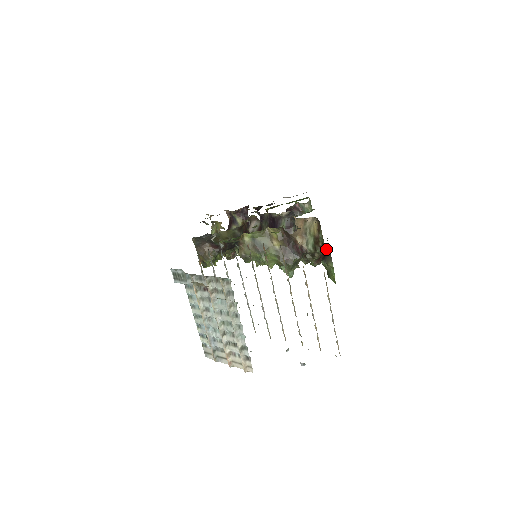
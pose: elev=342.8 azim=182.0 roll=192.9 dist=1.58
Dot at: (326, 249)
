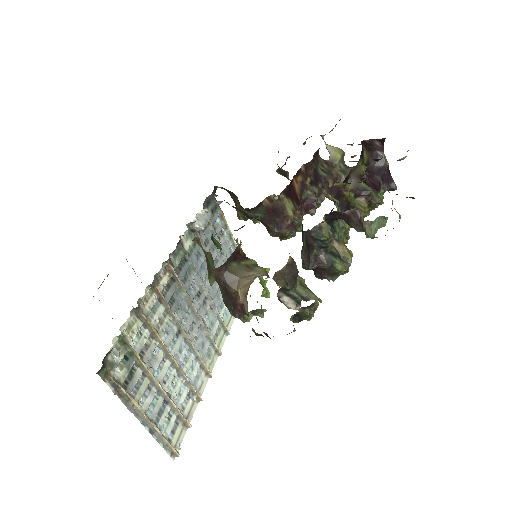
Dot at: occluded
